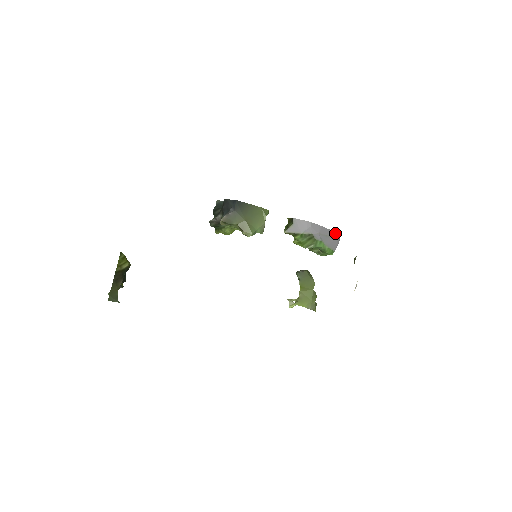
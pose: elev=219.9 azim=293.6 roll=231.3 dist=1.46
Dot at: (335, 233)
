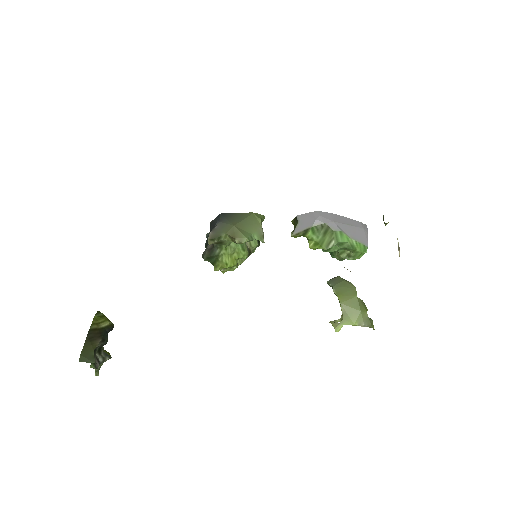
Dot at: (357, 222)
